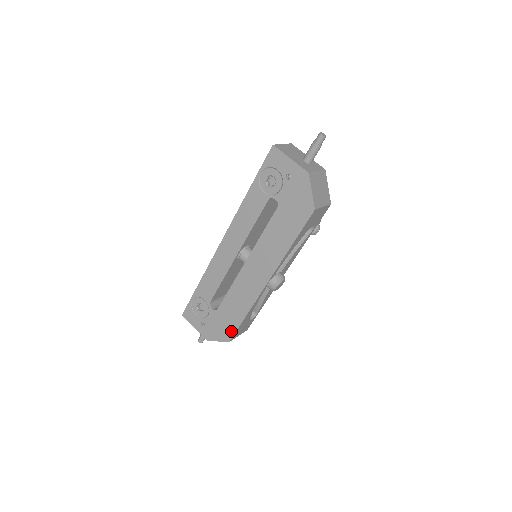
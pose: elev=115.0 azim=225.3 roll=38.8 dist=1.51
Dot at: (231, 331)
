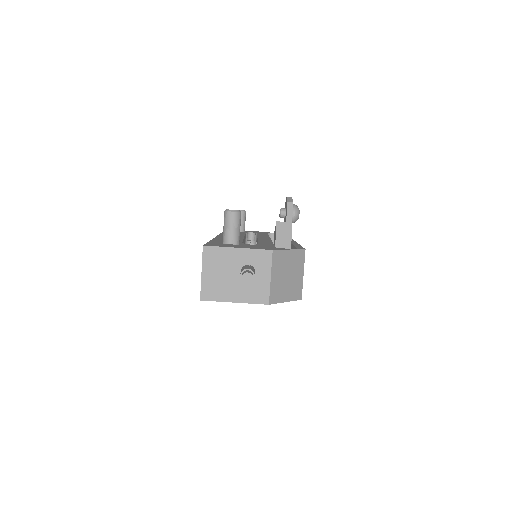
Dot at: occluded
